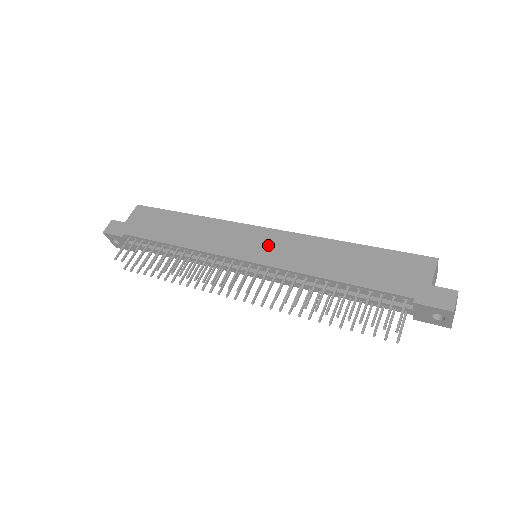
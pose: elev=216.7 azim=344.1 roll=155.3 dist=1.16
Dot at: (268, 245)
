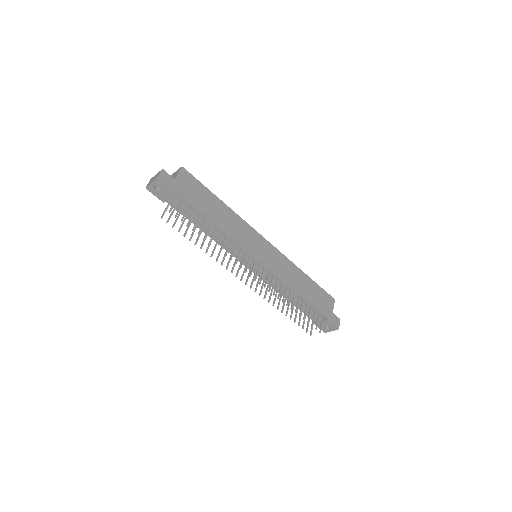
Dot at: (271, 256)
